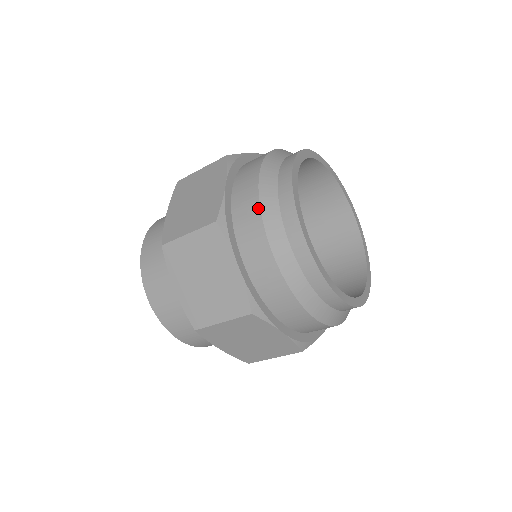
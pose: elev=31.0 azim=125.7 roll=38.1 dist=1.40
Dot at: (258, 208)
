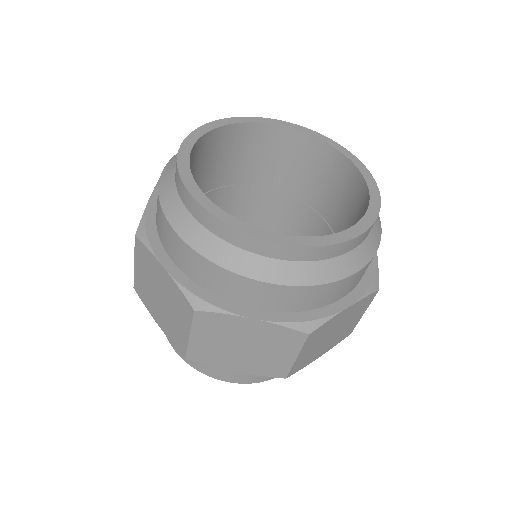
Dot at: (158, 199)
